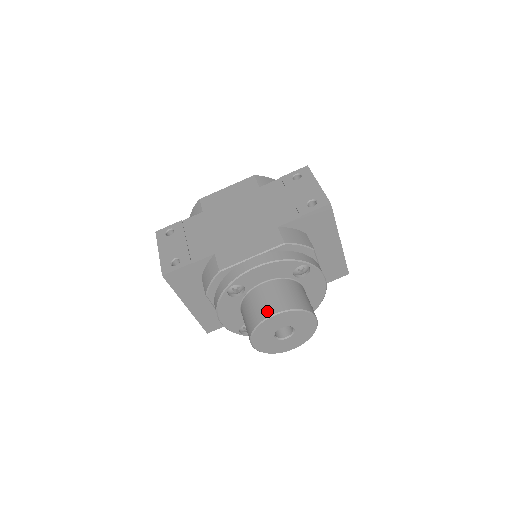
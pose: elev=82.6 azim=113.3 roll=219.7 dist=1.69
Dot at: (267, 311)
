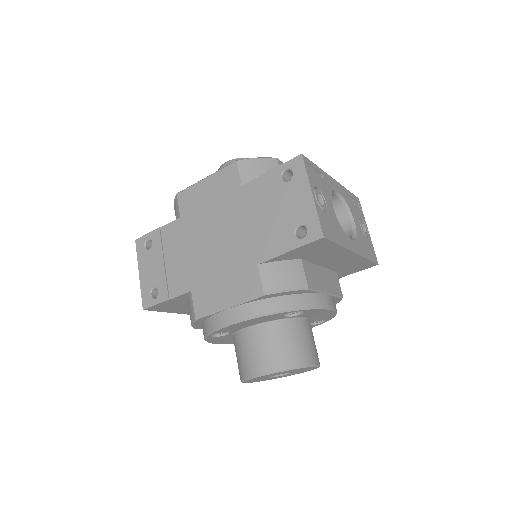
Dot at: (251, 369)
